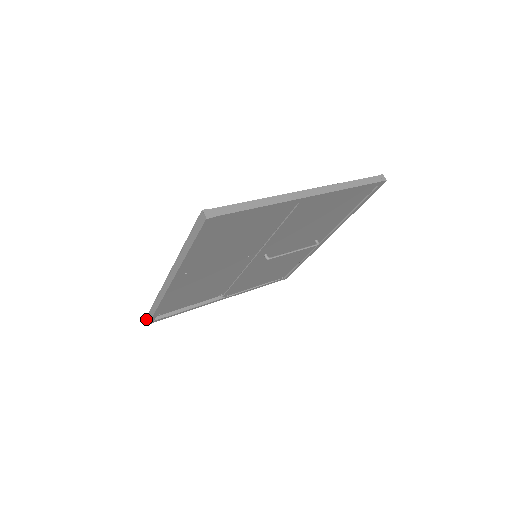
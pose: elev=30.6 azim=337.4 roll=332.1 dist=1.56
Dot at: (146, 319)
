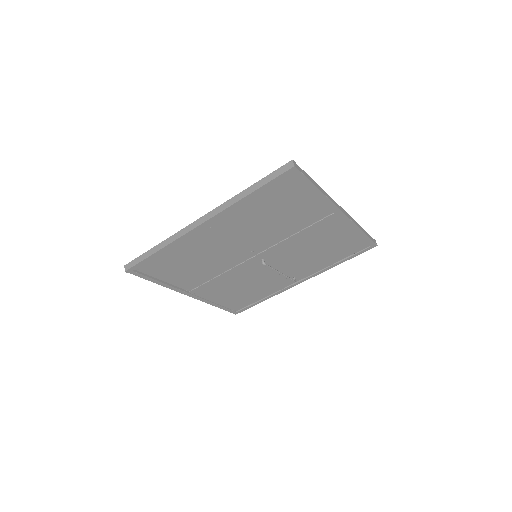
Dot at: (125, 266)
